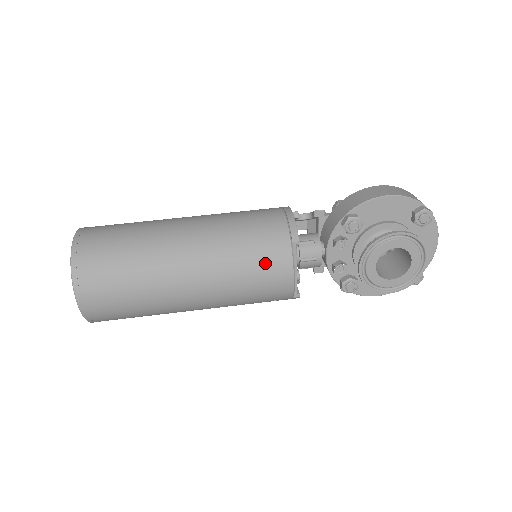
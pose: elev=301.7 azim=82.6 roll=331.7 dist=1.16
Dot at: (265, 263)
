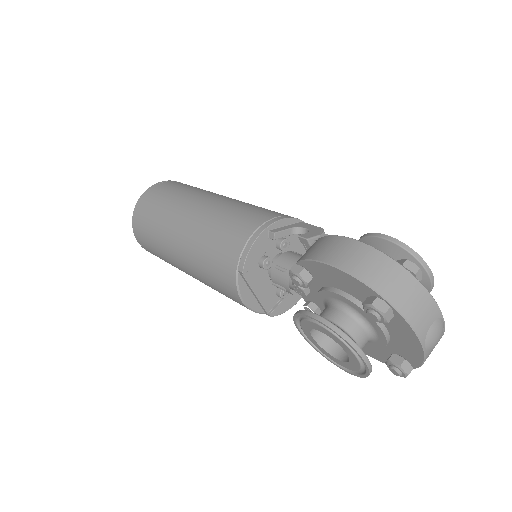
Dot at: (219, 278)
